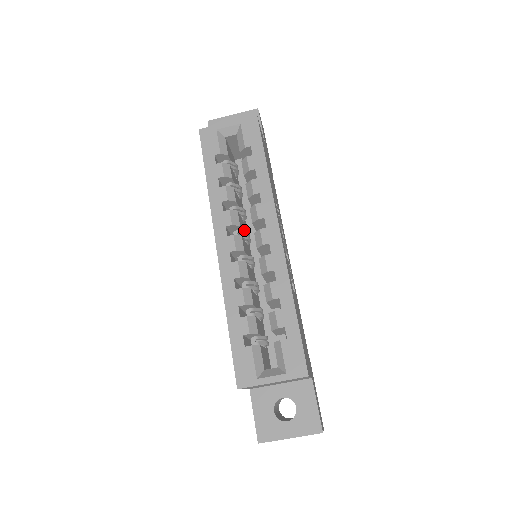
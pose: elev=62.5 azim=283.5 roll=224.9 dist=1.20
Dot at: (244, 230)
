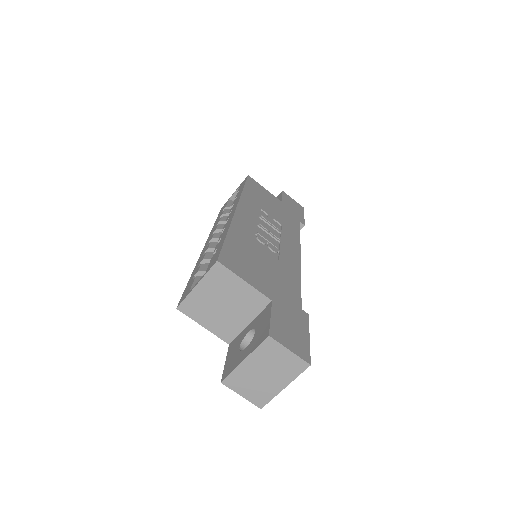
Dot at: occluded
